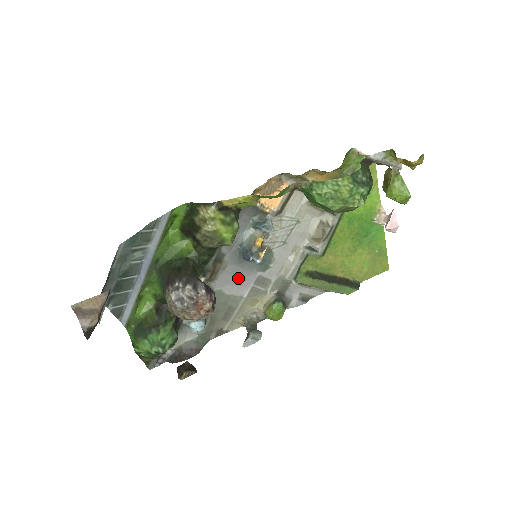
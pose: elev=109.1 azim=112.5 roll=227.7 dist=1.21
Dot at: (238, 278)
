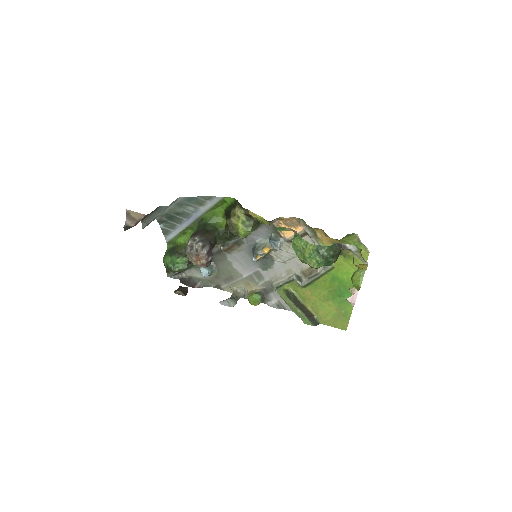
Dot at: (245, 263)
